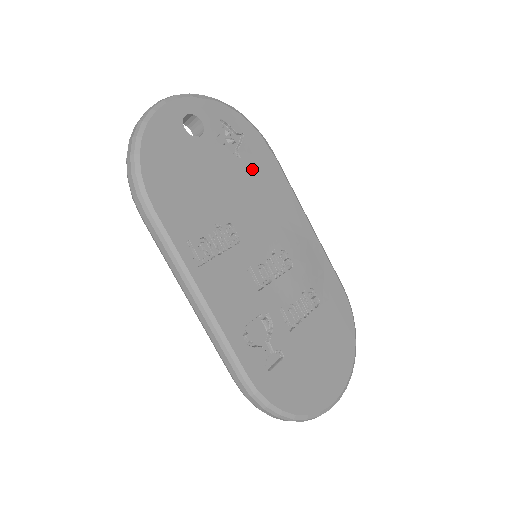
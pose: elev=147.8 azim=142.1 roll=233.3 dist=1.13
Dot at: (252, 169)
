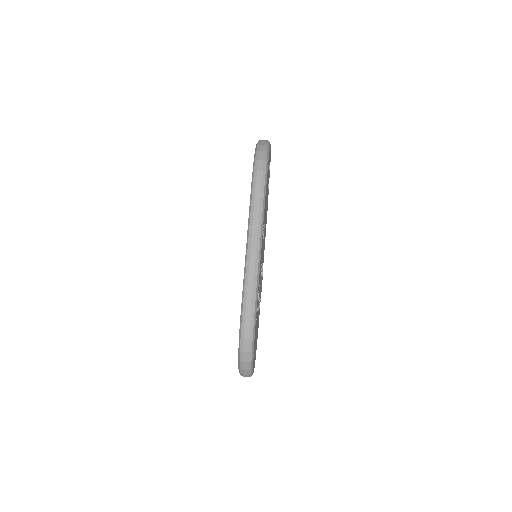
Dot at: occluded
